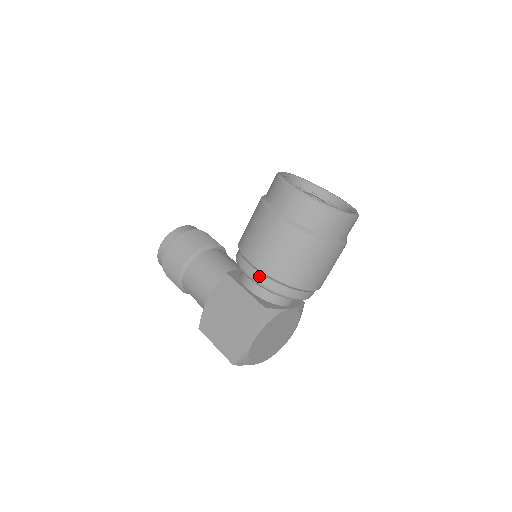
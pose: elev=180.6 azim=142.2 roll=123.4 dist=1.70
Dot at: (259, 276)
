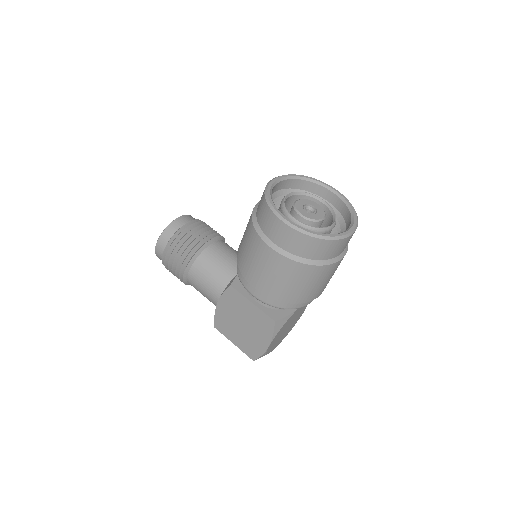
Dot at: (264, 298)
